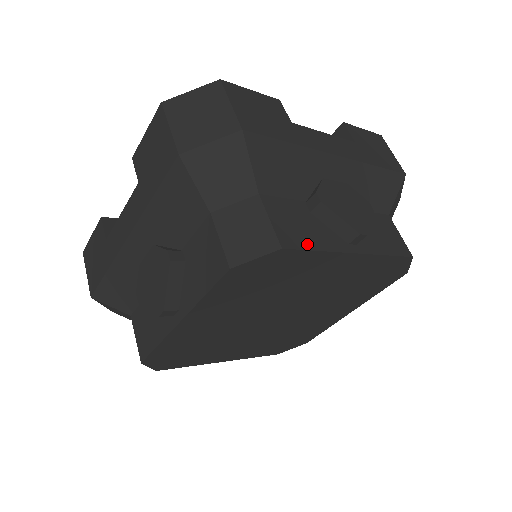
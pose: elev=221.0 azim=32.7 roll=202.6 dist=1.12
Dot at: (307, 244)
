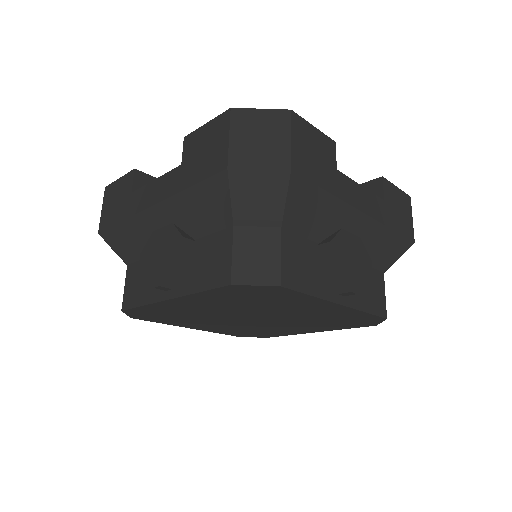
Dot at: (303, 286)
